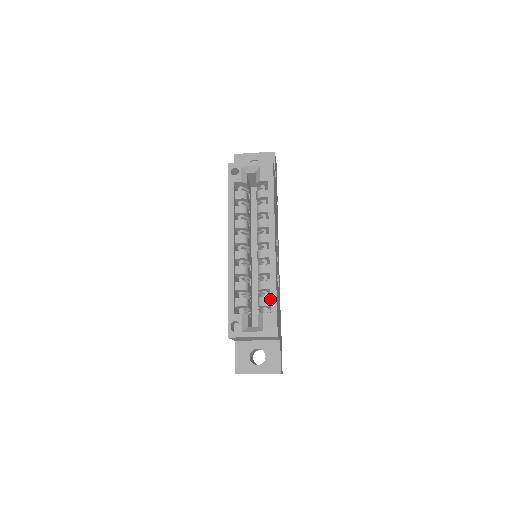
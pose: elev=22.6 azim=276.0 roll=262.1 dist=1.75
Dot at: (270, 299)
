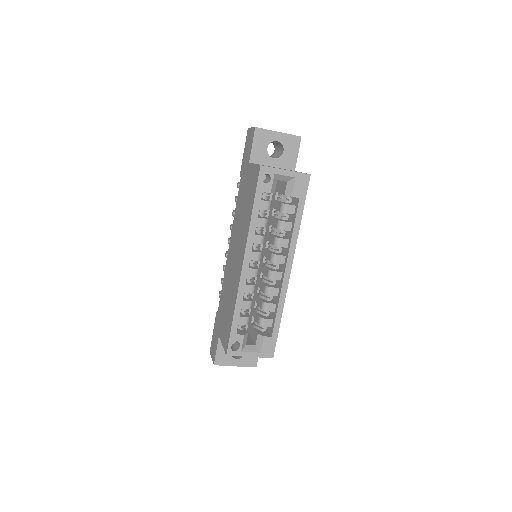
Dot at: (274, 324)
